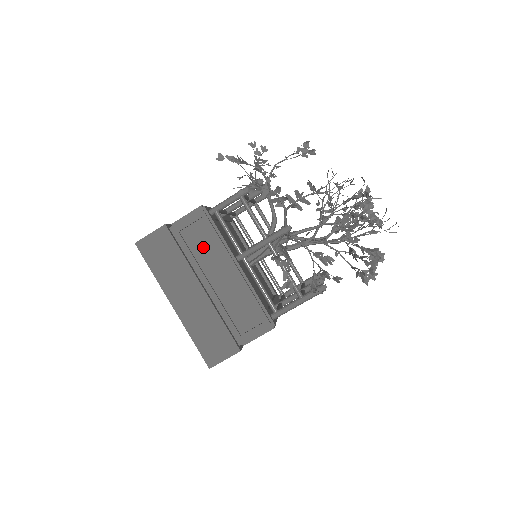
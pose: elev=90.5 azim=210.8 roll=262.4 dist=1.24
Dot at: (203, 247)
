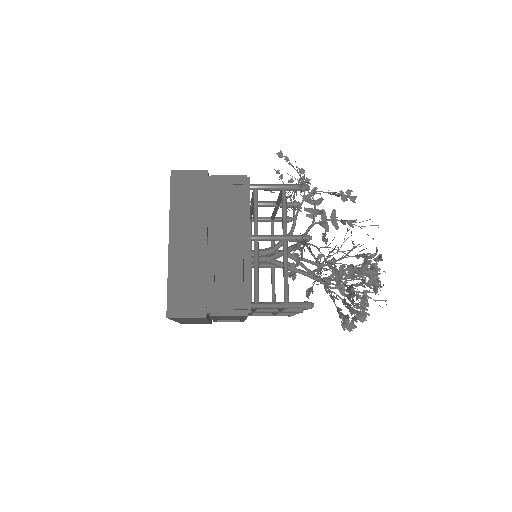
Dot at: (228, 209)
